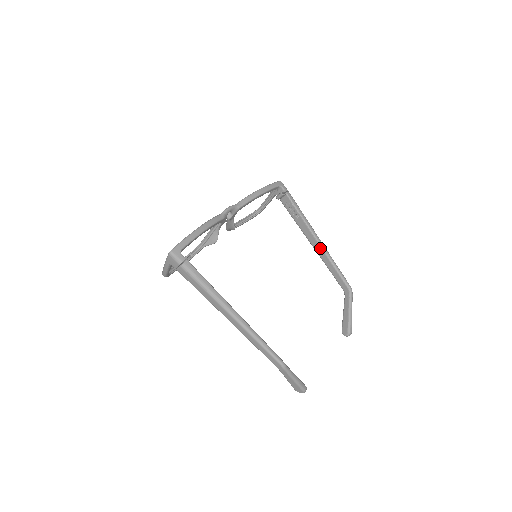
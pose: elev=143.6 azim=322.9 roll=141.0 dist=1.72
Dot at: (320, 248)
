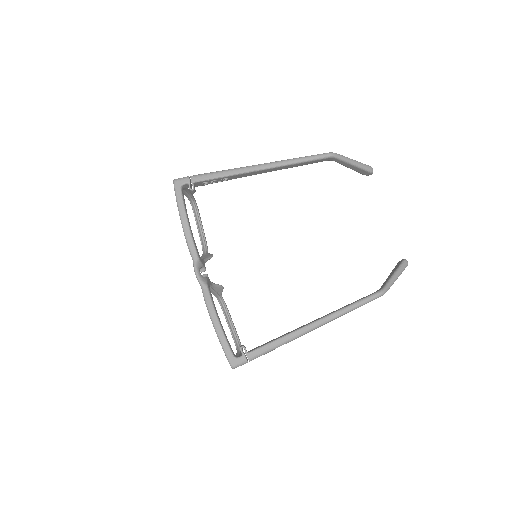
Dot at: (271, 169)
